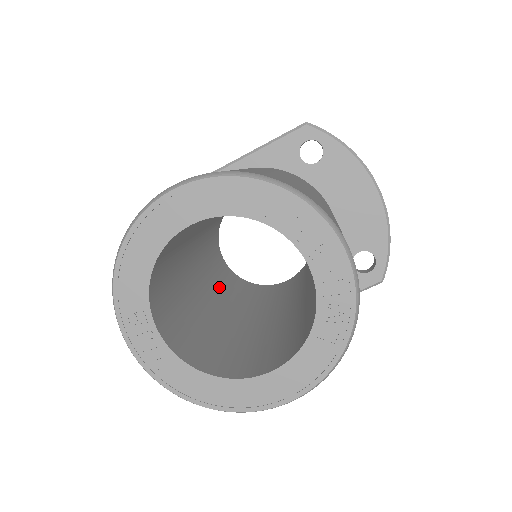
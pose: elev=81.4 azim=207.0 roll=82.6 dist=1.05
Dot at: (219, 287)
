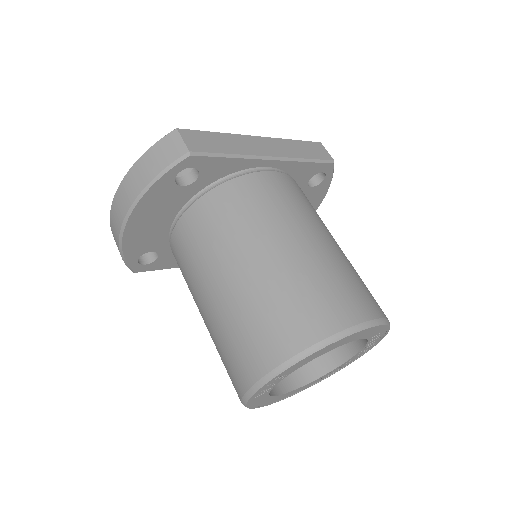
Dot at: occluded
